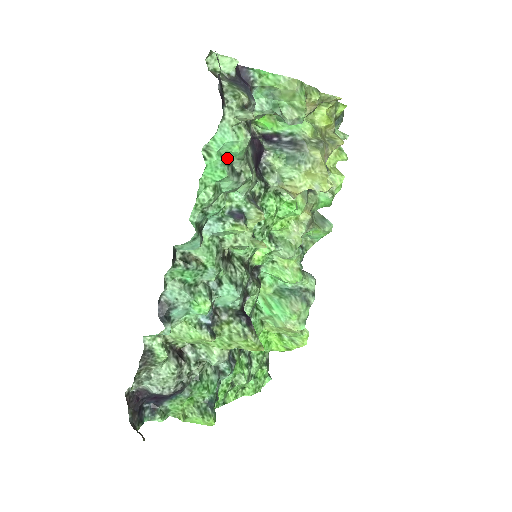
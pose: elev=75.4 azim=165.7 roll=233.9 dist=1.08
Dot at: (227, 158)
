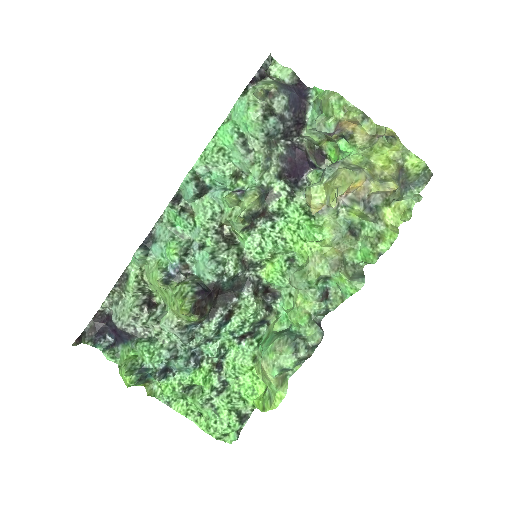
Dot at: (243, 131)
